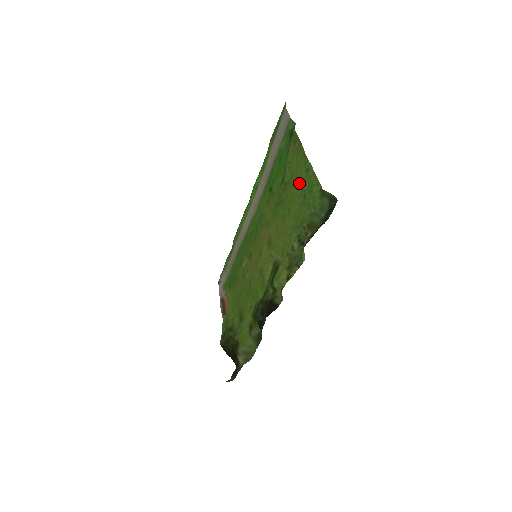
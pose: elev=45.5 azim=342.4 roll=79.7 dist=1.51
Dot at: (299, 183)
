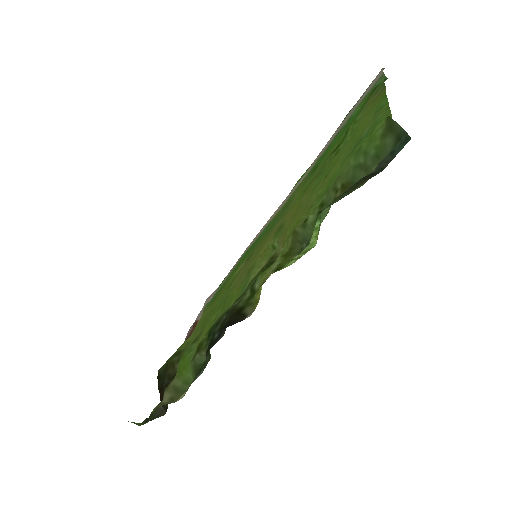
Dot at: (358, 133)
